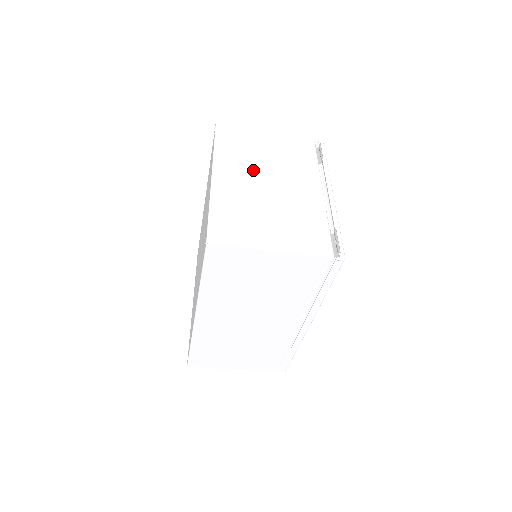
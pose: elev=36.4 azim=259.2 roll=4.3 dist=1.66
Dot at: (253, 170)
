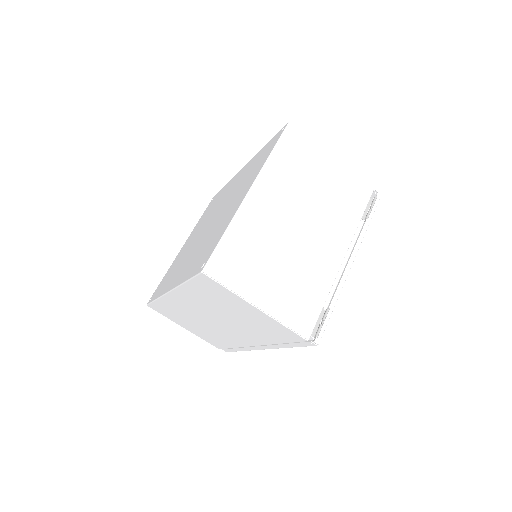
Dot at: (293, 202)
